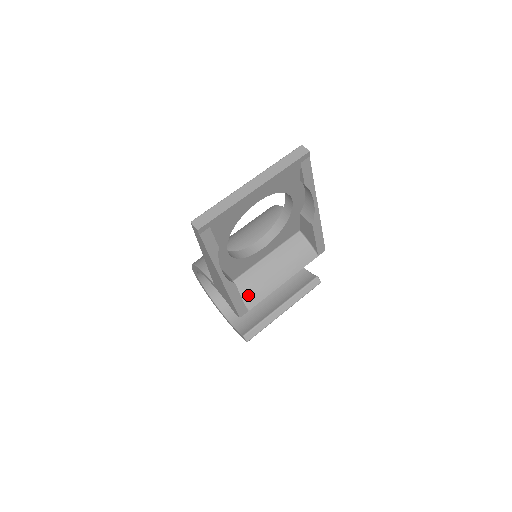
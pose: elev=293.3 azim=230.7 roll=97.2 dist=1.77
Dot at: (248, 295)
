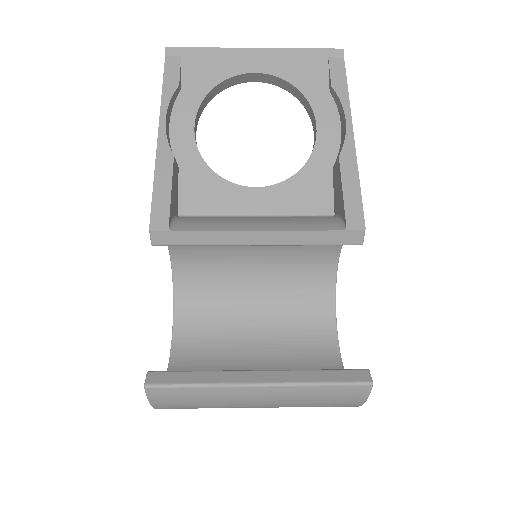
Dot at: (189, 221)
